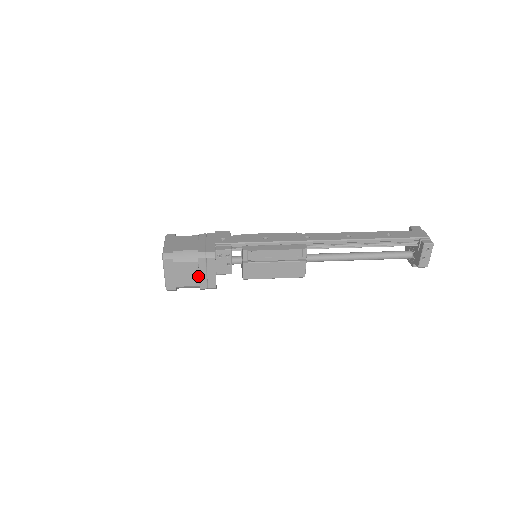
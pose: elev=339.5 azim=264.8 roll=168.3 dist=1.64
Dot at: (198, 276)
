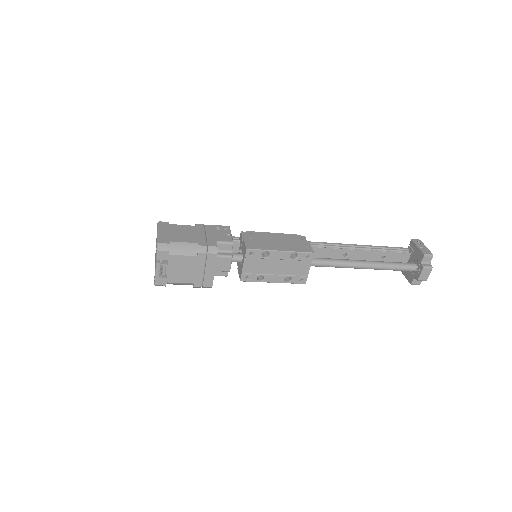
Dot at: (196, 236)
